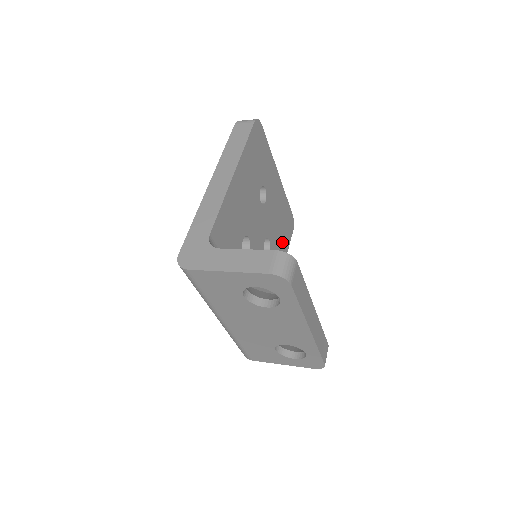
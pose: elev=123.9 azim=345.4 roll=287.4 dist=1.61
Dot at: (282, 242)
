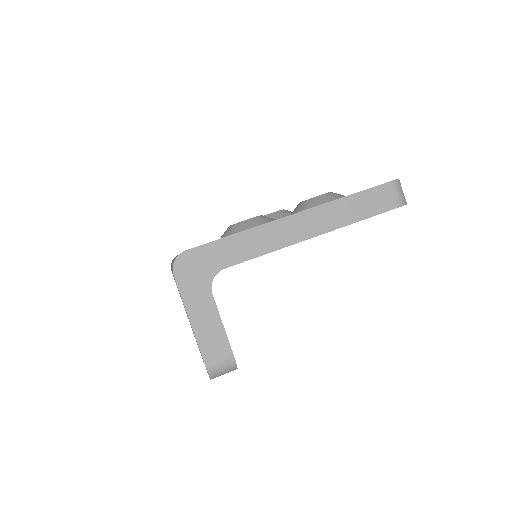
Dot at: occluded
